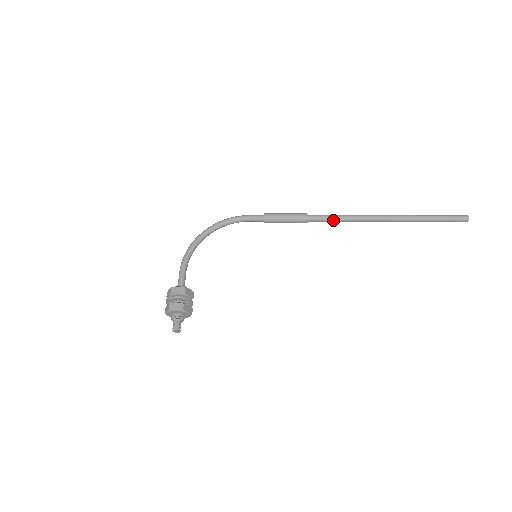
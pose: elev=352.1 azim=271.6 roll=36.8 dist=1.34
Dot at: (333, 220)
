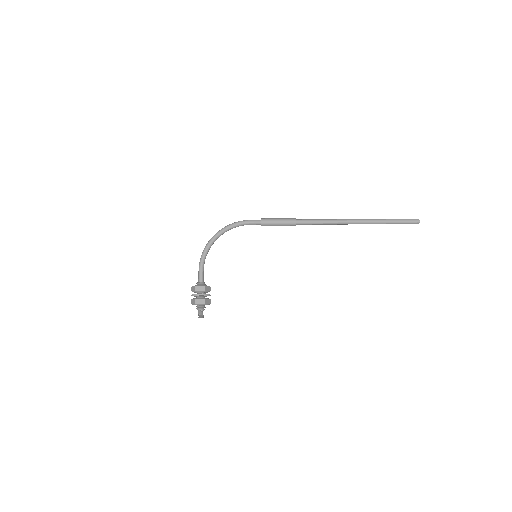
Dot at: (315, 224)
